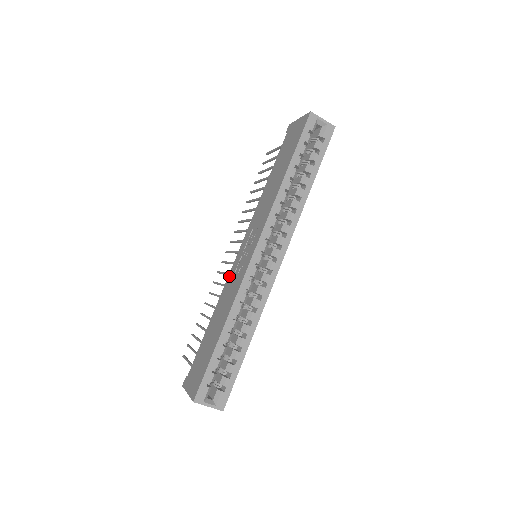
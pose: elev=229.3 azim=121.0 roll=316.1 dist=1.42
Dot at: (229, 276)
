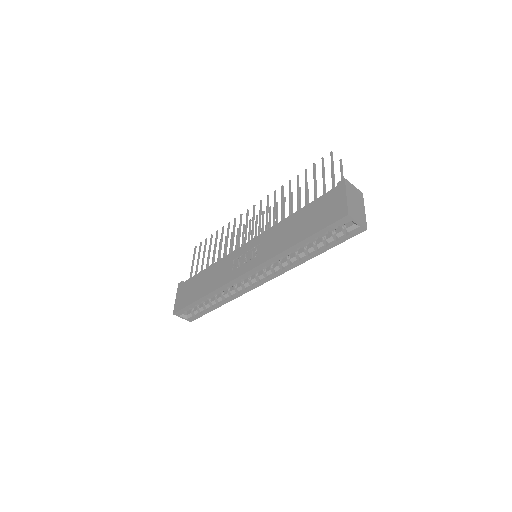
Dot at: (231, 254)
